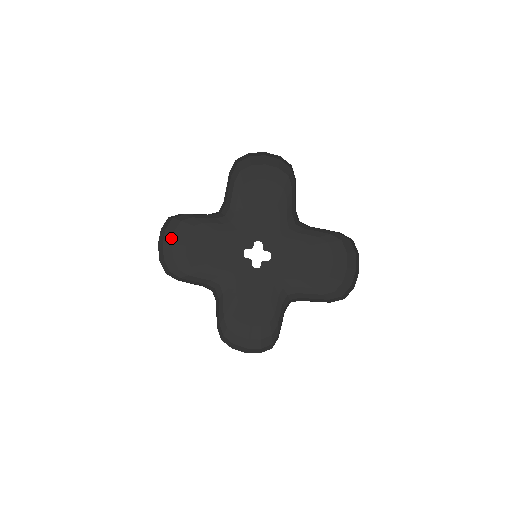
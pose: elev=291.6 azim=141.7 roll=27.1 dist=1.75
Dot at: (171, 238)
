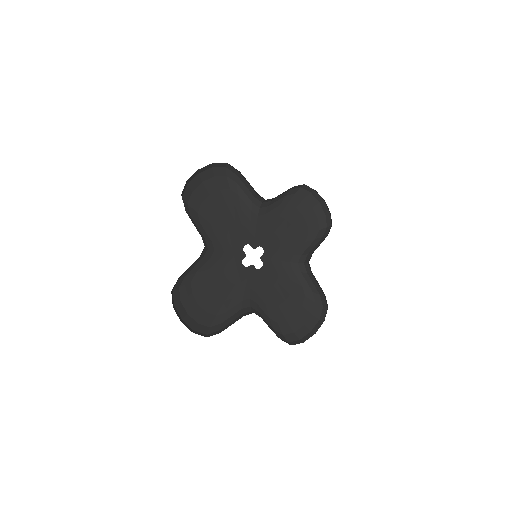
Dot at: (207, 177)
